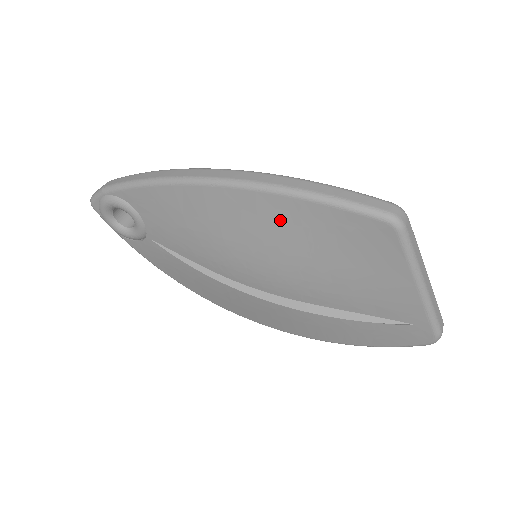
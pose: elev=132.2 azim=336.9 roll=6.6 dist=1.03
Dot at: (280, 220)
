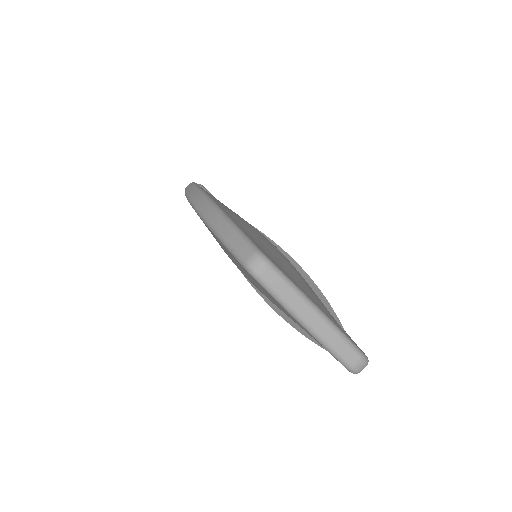
Dot at: occluded
